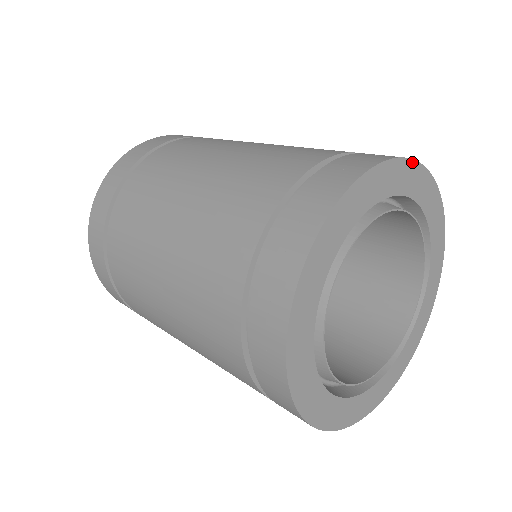
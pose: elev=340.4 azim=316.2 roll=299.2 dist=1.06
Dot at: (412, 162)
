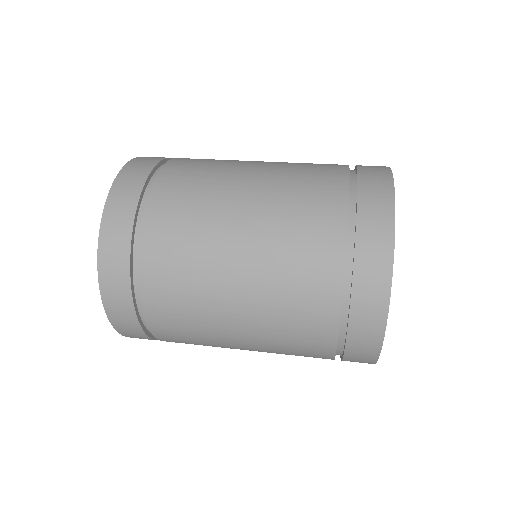
Dot at: occluded
